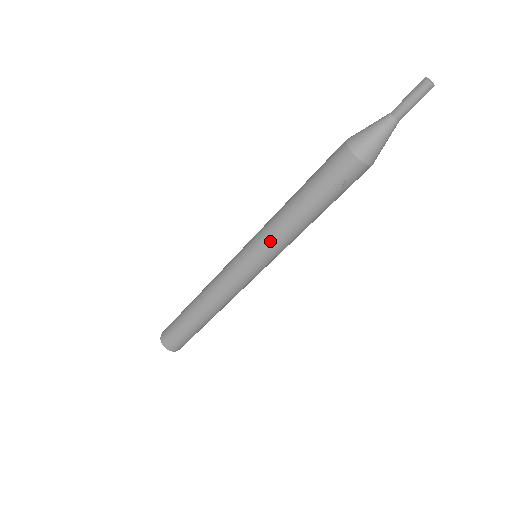
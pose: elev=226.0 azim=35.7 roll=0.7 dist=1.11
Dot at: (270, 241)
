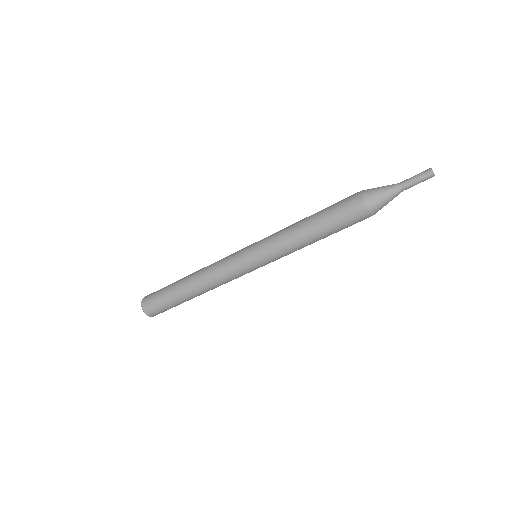
Dot at: (281, 255)
